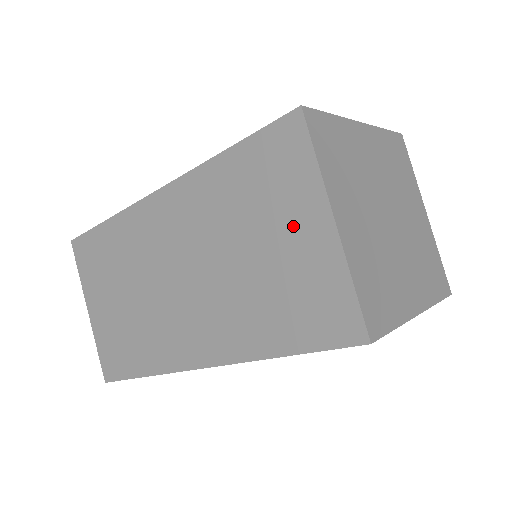
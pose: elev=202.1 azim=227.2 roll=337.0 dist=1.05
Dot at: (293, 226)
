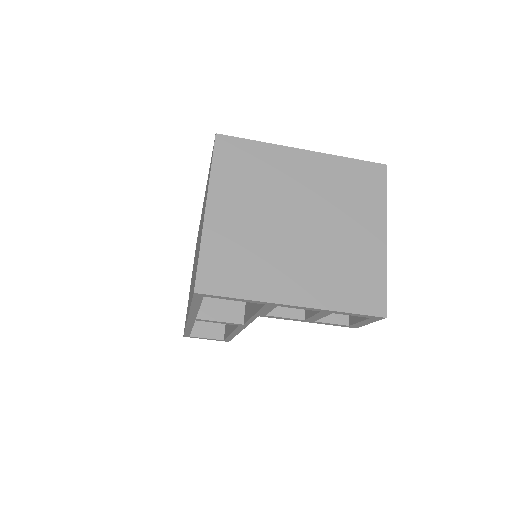
Dot at: occluded
